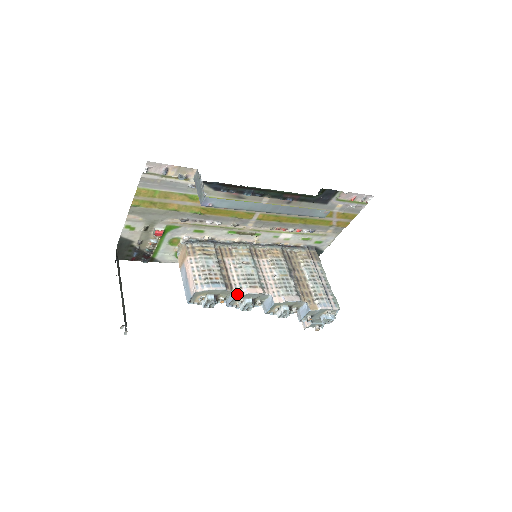
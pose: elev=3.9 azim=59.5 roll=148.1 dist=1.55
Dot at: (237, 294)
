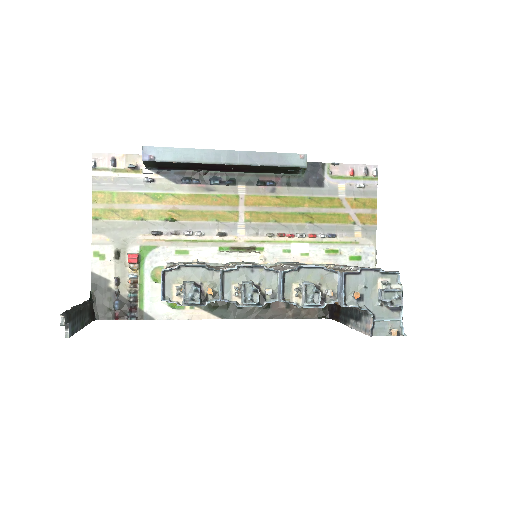
Dot at: (223, 269)
